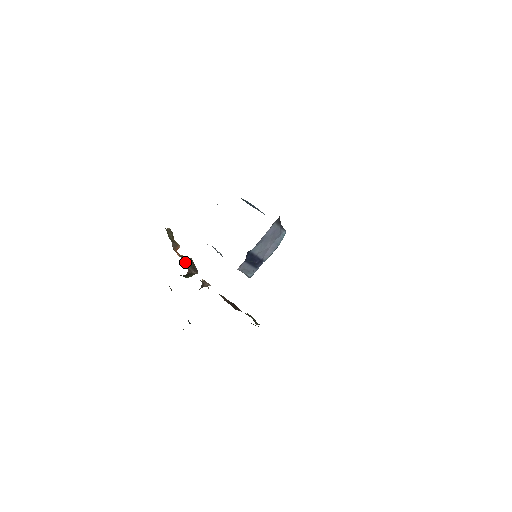
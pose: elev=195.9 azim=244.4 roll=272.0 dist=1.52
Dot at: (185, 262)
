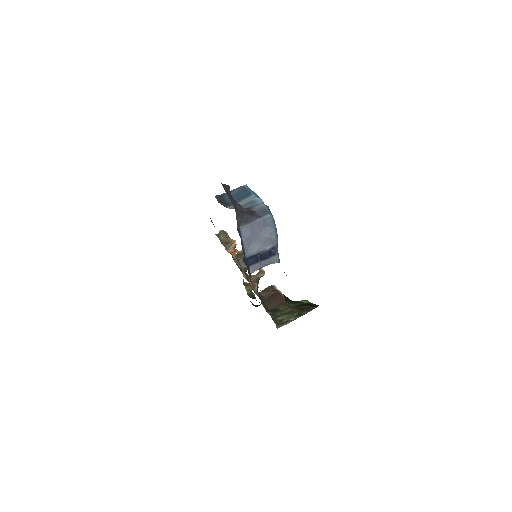
Dot at: occluded
